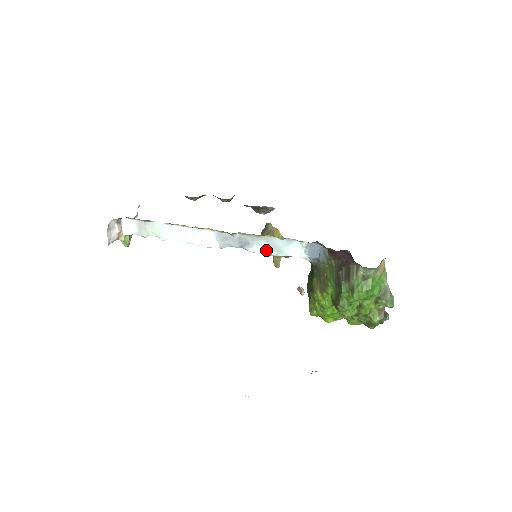
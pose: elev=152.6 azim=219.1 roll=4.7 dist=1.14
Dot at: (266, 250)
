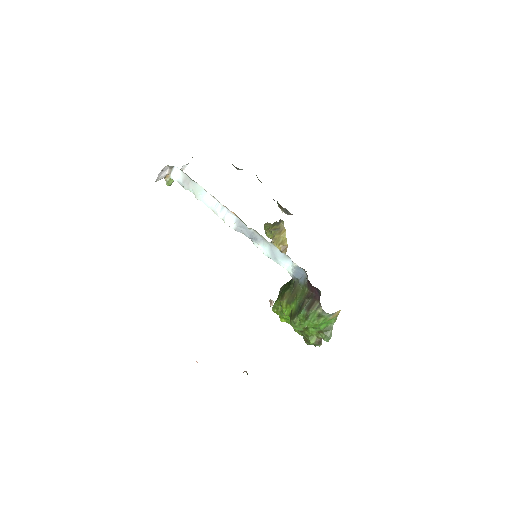
Dot at: (266, 252)
